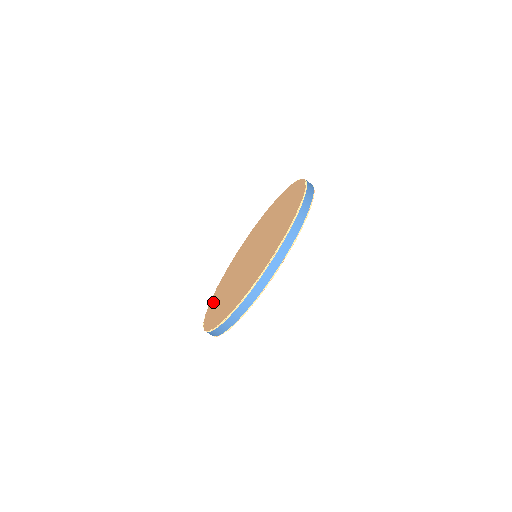
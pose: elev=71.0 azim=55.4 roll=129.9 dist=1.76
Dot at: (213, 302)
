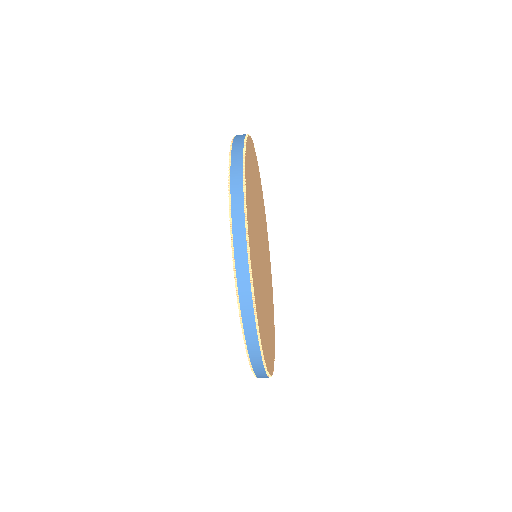
Dot at: occluded
